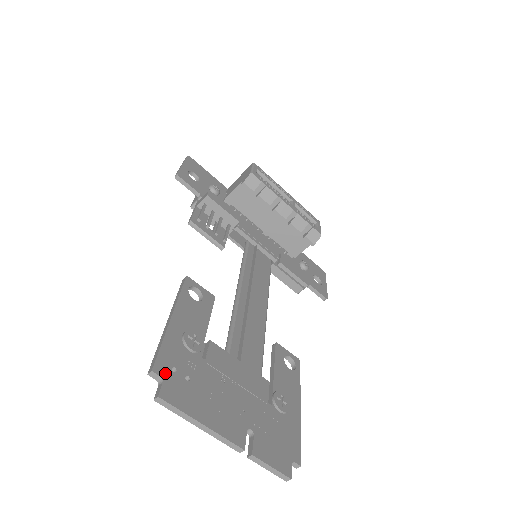
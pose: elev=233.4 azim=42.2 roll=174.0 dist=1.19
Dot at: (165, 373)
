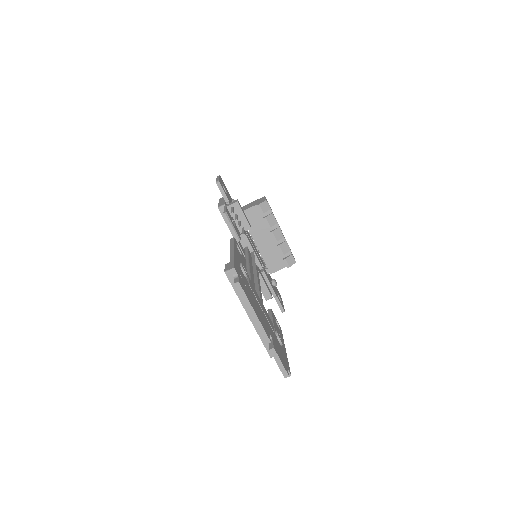
Dot at: (238, 274)
